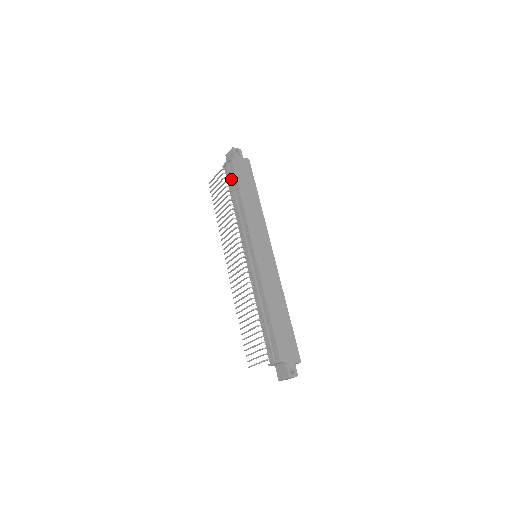
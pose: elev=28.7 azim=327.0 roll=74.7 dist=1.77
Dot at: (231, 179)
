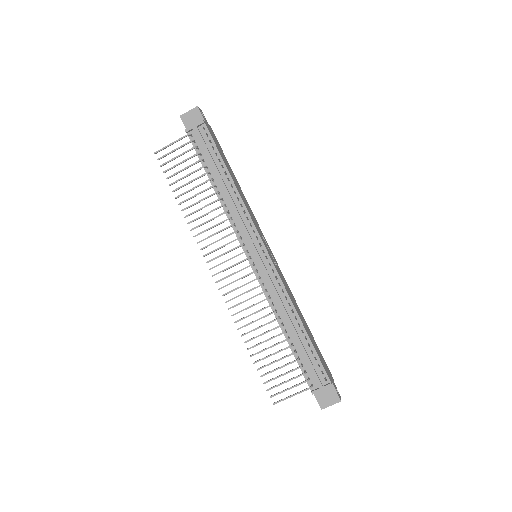
Dot at: (208, 150)
